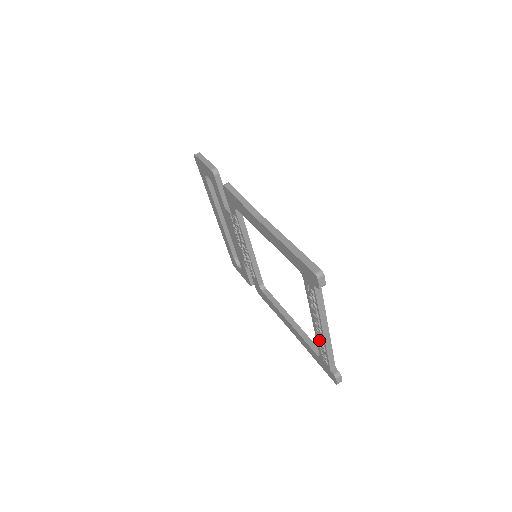
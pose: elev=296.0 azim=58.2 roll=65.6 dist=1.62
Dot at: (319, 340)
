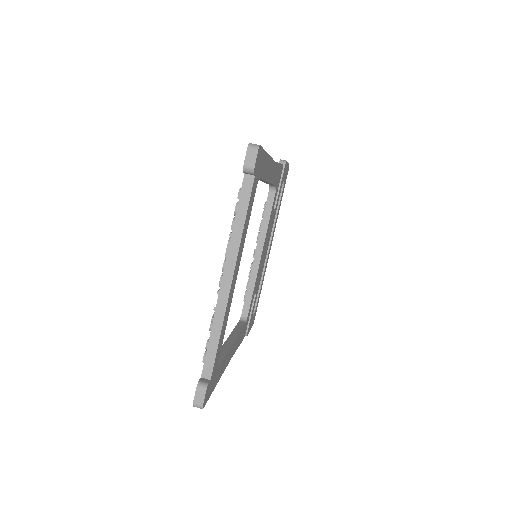
Dot at: occluded
